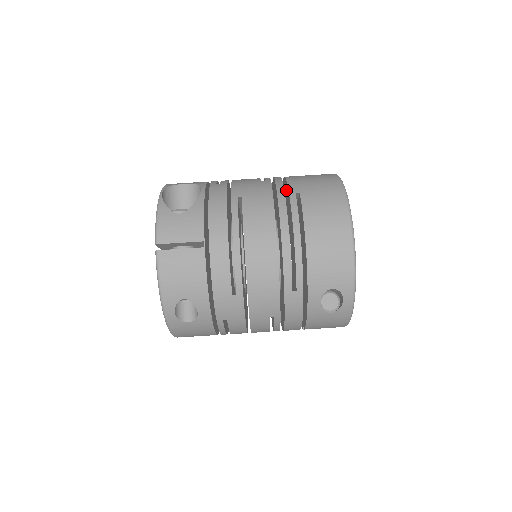
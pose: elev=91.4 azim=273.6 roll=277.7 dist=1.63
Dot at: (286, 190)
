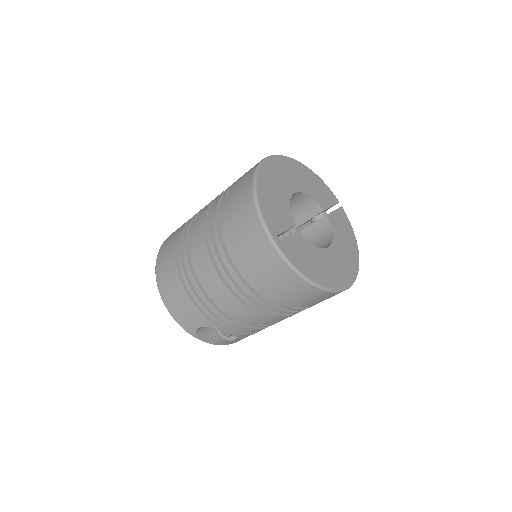
Dot at: occluded
